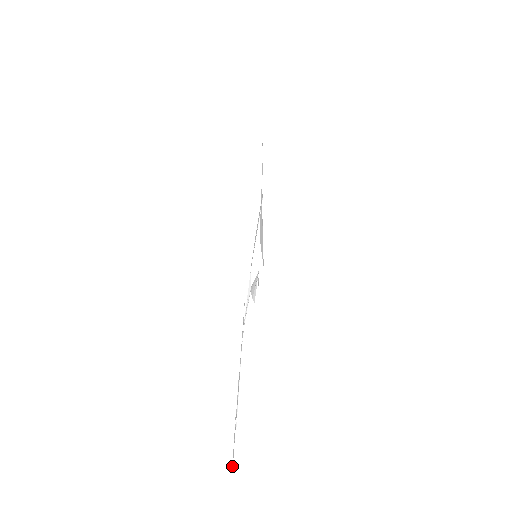
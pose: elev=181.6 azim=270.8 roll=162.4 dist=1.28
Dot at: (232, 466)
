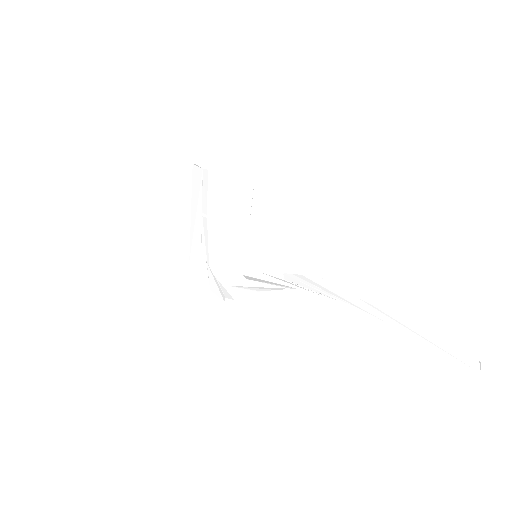
Dot at: (480, 368)
